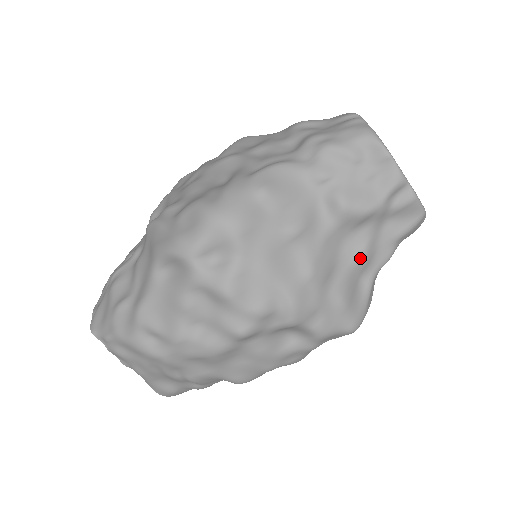
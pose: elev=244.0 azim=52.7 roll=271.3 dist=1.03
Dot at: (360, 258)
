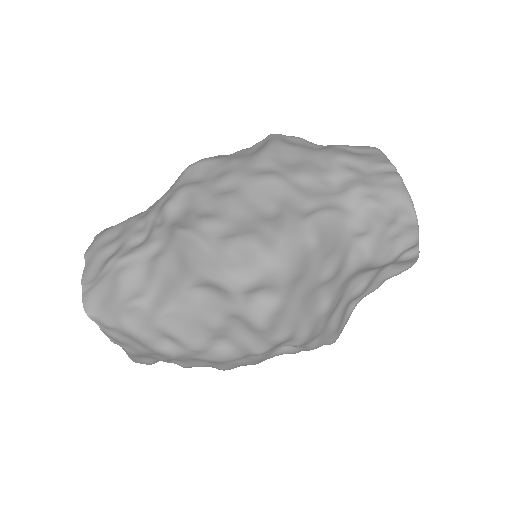
Dot at: (359, 292)
